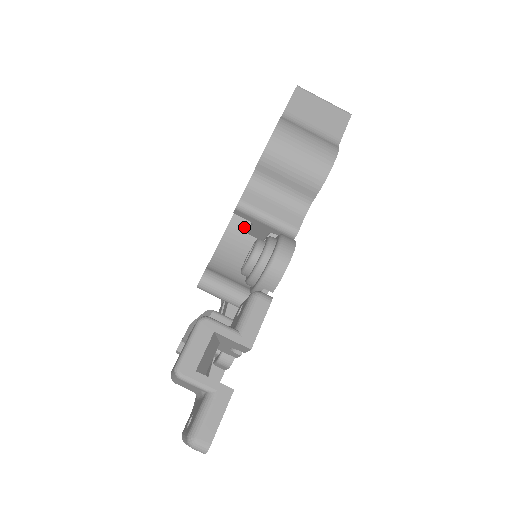
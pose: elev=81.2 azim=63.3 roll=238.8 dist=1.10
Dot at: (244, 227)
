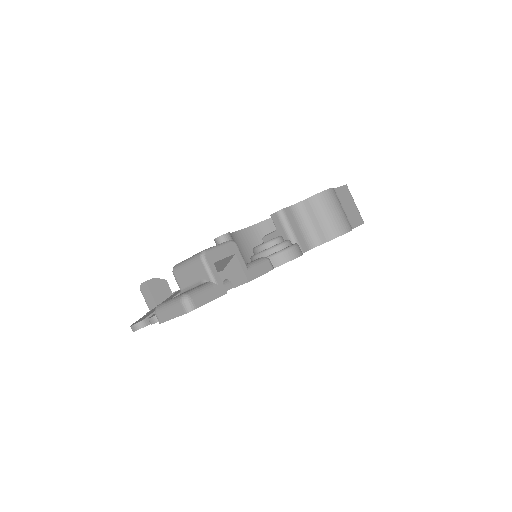
Dot at: (260, 235)
